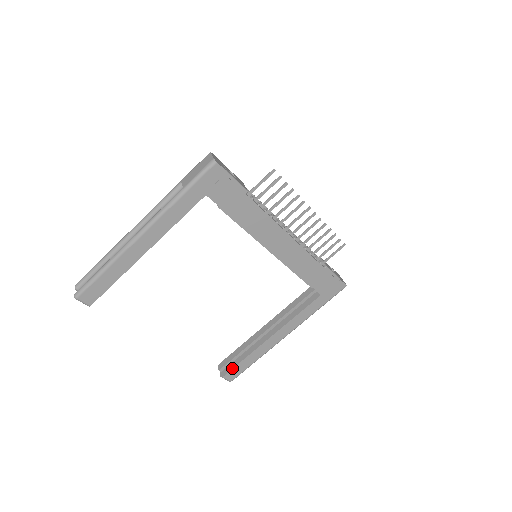
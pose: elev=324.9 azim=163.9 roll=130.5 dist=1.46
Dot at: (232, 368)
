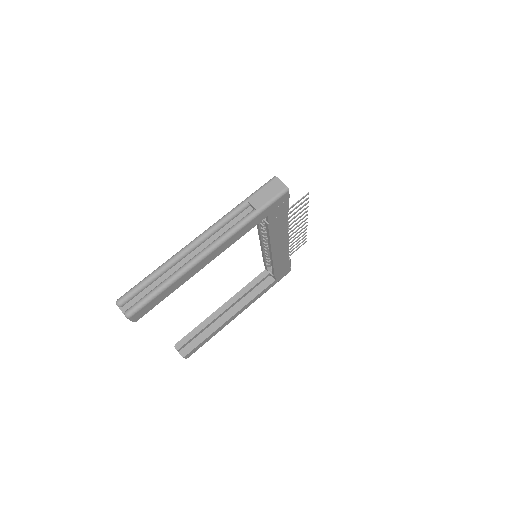
Dot at: (194, 348)
